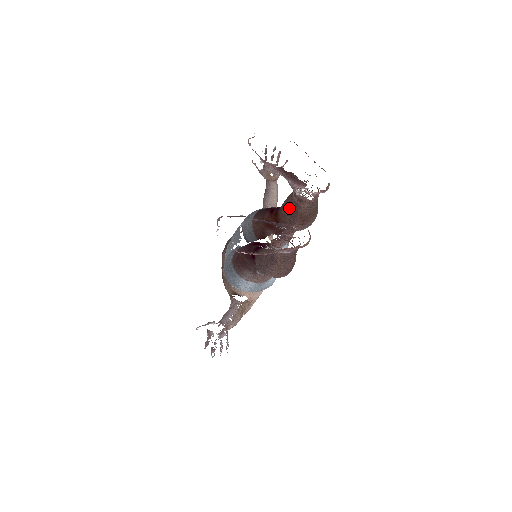
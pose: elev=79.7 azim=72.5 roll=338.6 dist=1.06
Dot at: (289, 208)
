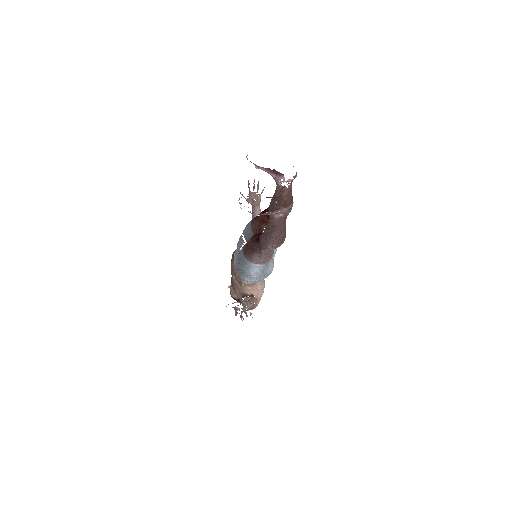
Dot at: (275, 201)
